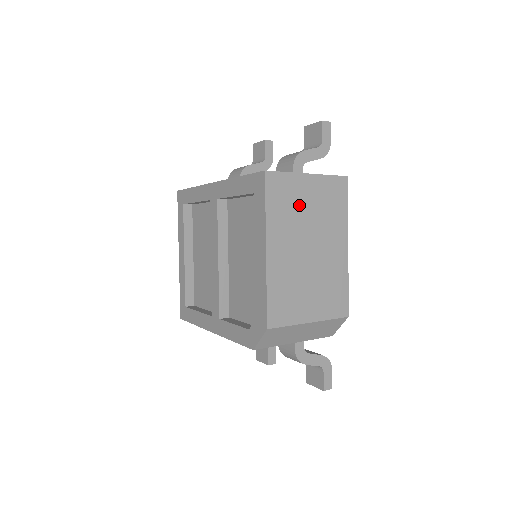
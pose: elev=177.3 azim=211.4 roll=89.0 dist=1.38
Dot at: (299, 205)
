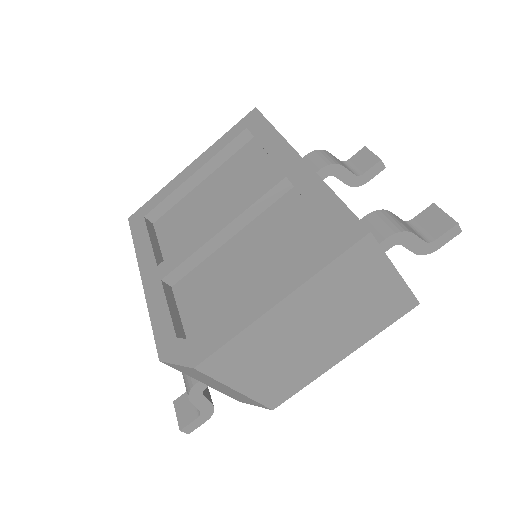
Dot at: (355, 290)
